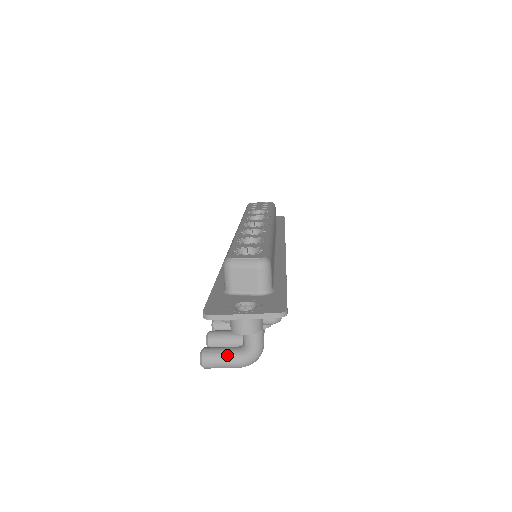
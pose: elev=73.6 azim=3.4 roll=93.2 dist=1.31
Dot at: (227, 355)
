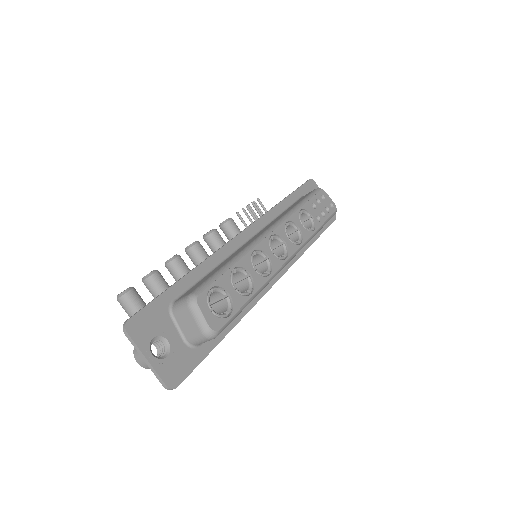
Dot at: occluded
